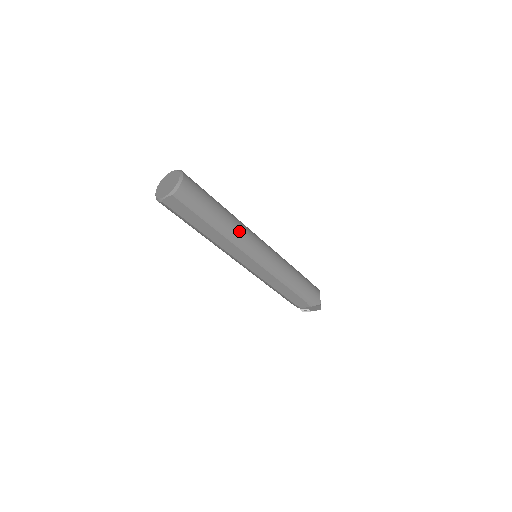
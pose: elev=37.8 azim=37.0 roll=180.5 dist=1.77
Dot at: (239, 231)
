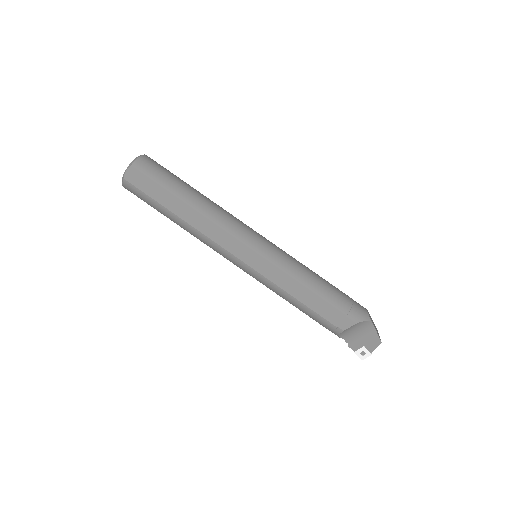
Dot at: (218, 210)
